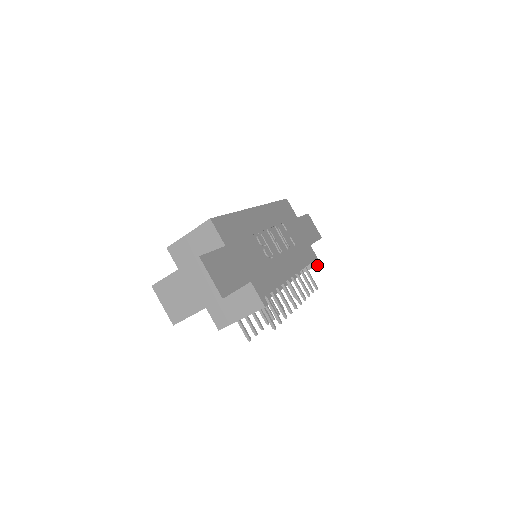
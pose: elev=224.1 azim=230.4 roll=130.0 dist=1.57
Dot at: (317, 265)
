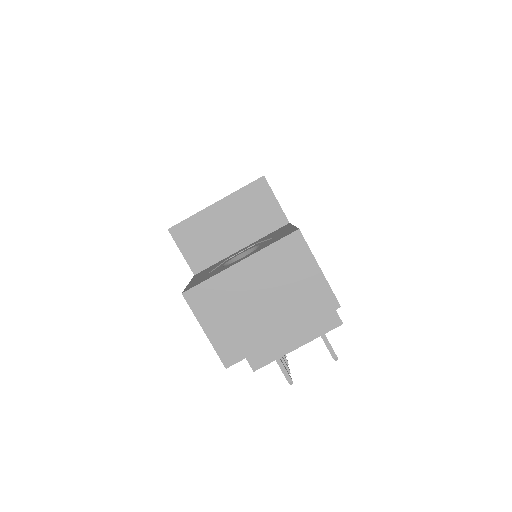
Dot at: occluded
